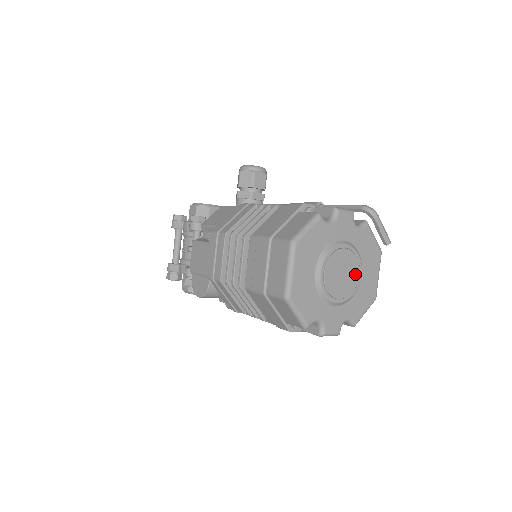
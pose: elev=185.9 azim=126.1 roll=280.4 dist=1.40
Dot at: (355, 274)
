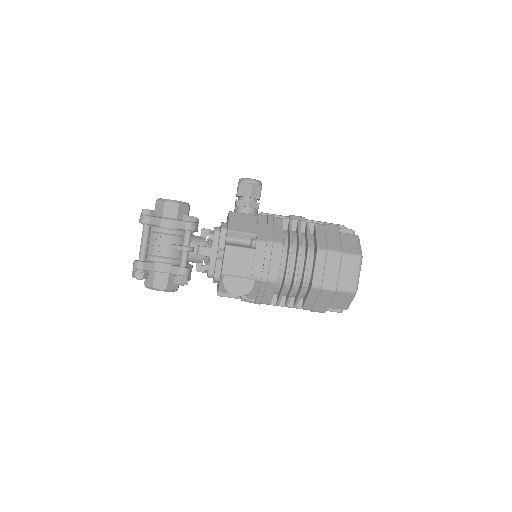
Dot at: occluded
